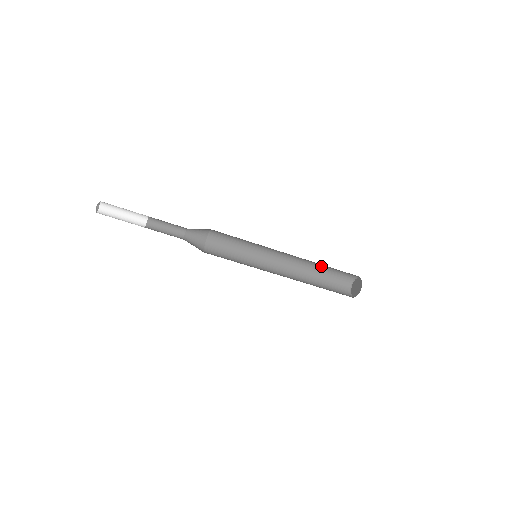
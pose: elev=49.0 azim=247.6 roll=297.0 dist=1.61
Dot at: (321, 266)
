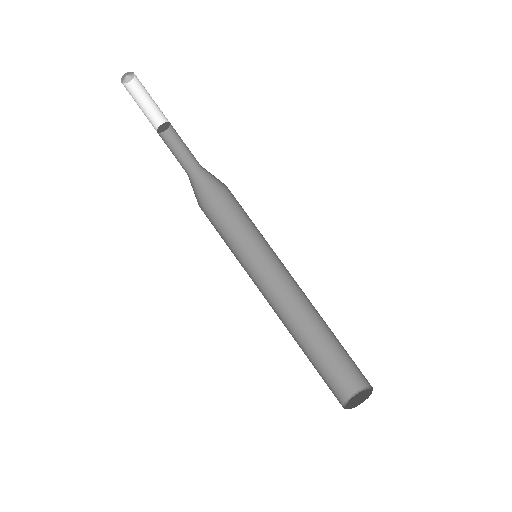
Dot at: (314, 345)
